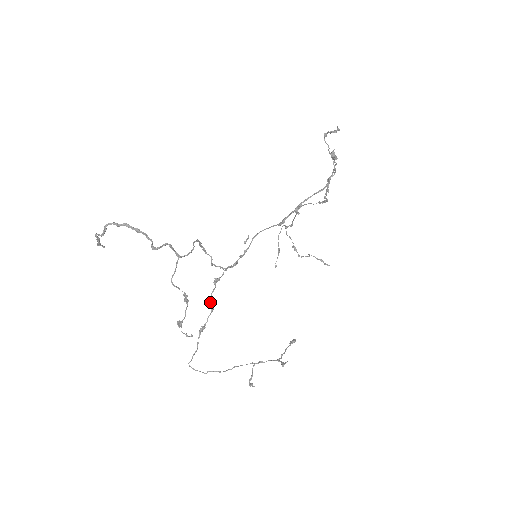
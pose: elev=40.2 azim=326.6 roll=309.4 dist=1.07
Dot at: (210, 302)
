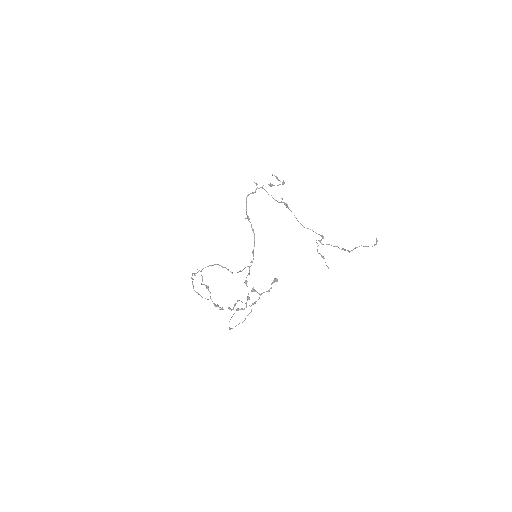
Dot at: (248, 296)
